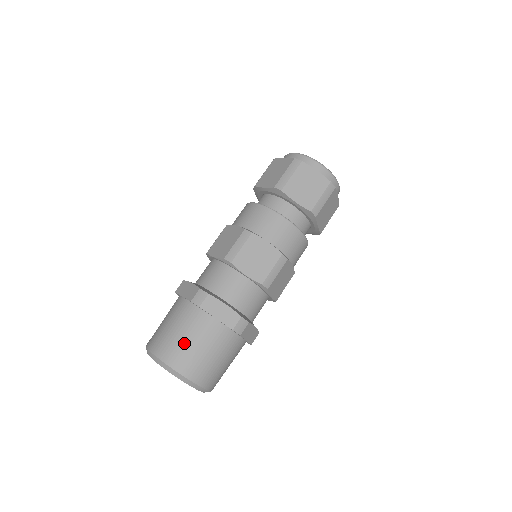
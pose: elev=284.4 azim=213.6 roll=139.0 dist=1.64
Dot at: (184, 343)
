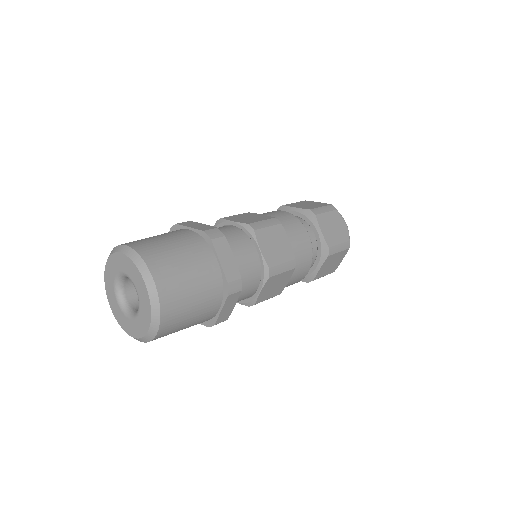
Dot at: occluded
